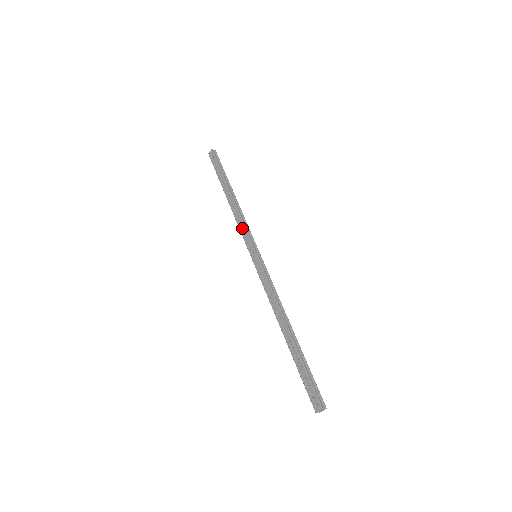
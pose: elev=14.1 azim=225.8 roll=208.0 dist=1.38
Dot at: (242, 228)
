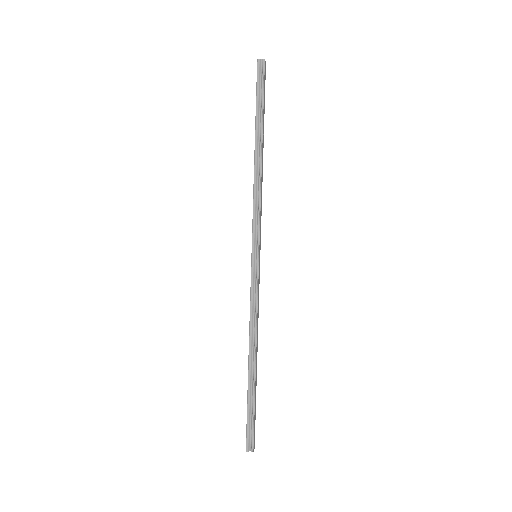
Dot at: (253, 211)
